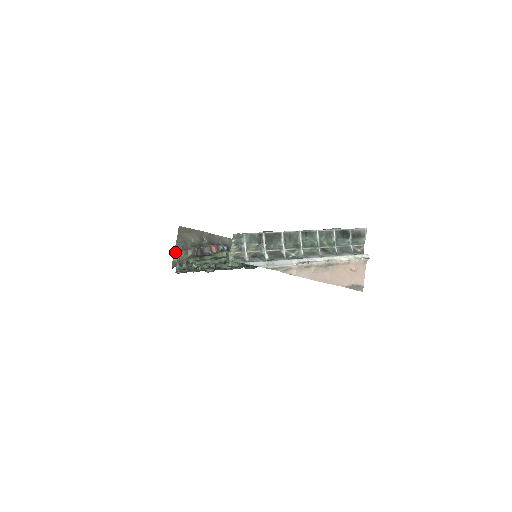
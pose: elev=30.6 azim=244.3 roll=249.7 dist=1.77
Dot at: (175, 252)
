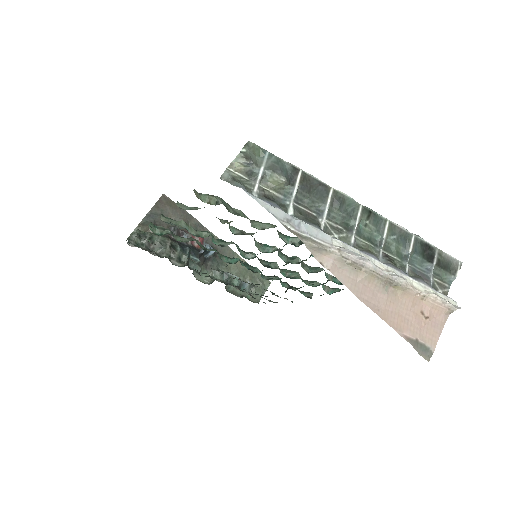
Dot at: (141, 223)
